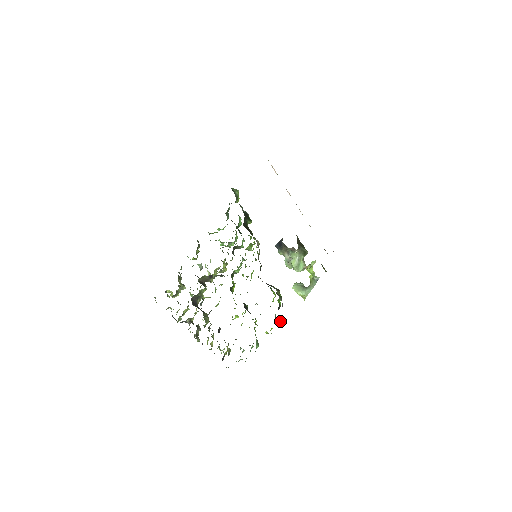
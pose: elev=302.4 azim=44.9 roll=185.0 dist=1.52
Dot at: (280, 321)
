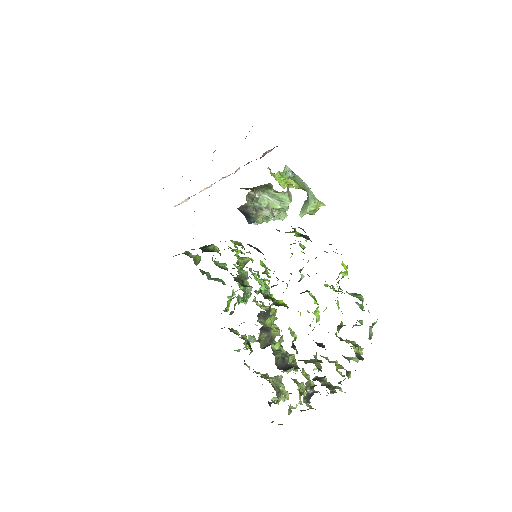
Dot at: occluded
